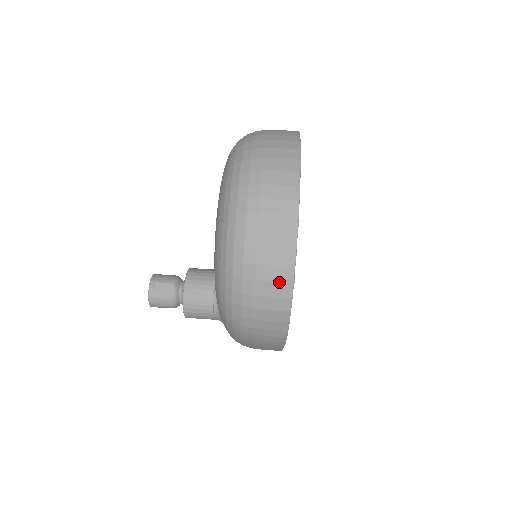
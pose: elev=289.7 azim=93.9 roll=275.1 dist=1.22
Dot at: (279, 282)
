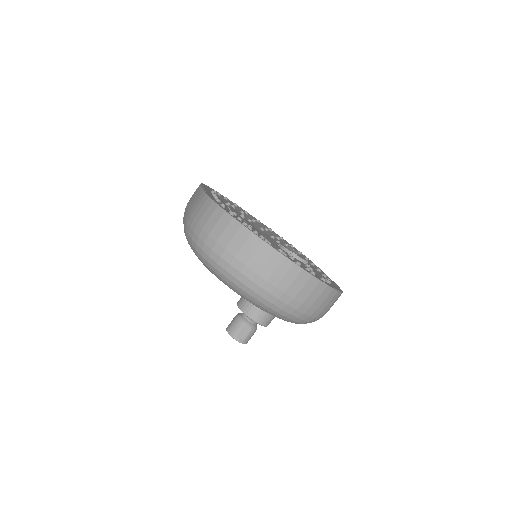
Dot at: (327, 297)
